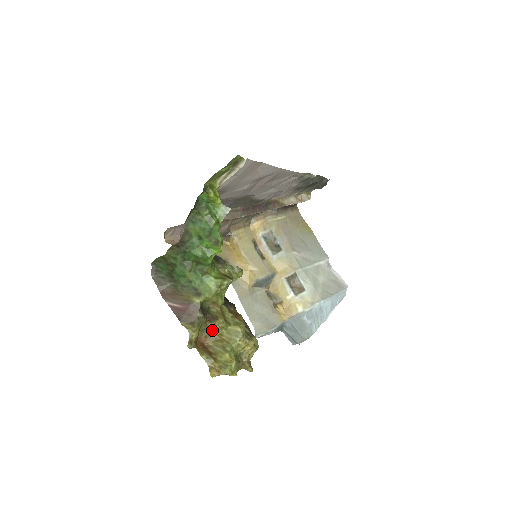
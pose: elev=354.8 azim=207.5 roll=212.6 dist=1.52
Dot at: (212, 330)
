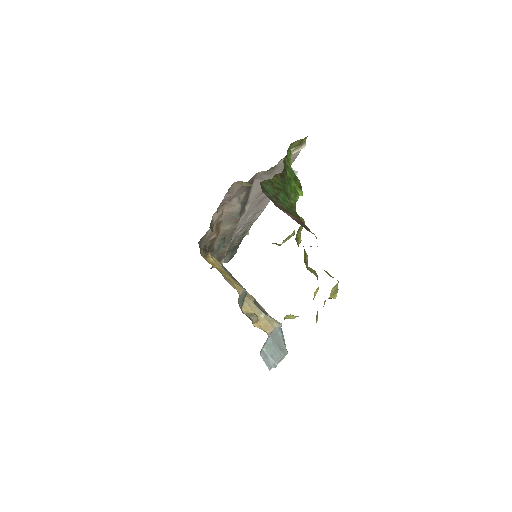
Dot at: (304, 259)
